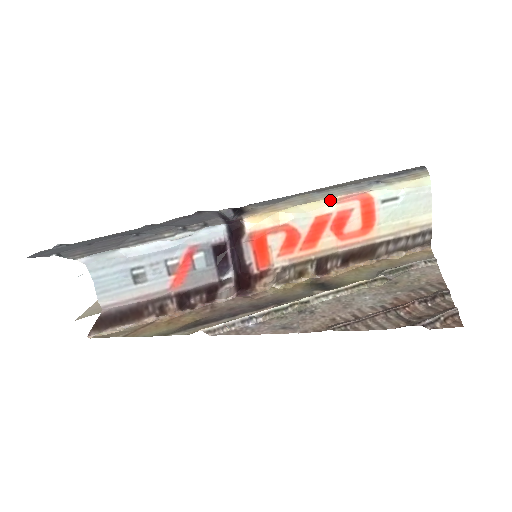
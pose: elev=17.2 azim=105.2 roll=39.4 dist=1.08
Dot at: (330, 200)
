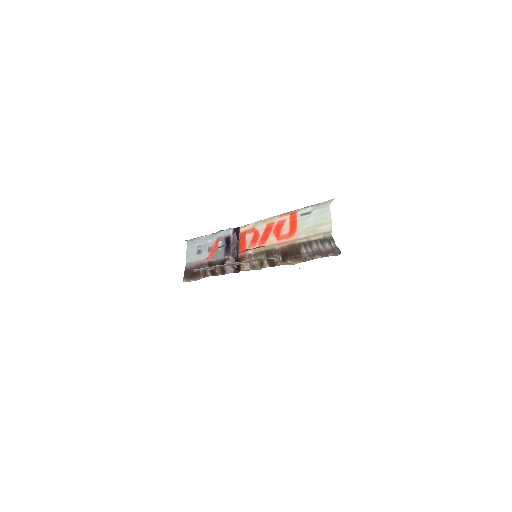
Dot at: (278, 215)
